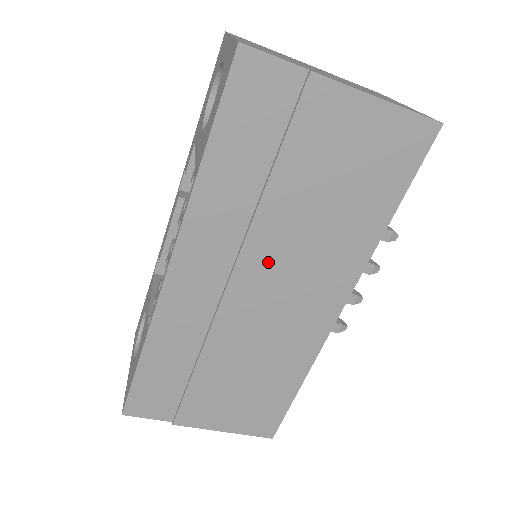
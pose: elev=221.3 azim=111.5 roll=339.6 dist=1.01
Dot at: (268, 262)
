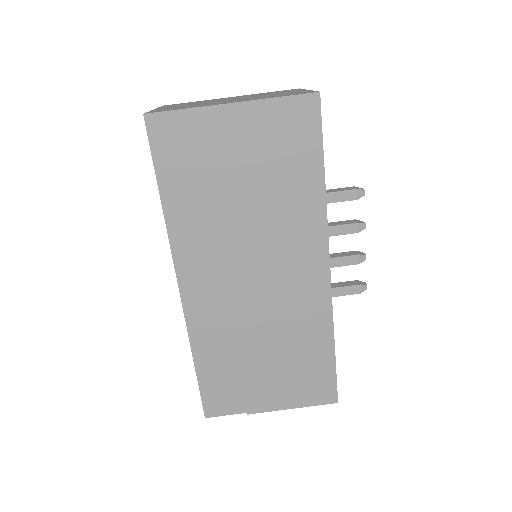
Dot at: (247, 254)
